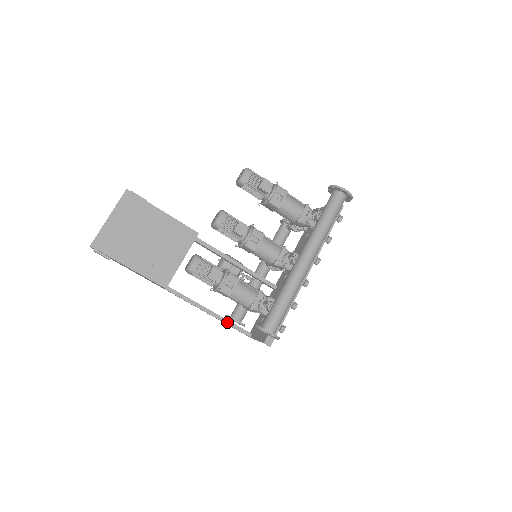
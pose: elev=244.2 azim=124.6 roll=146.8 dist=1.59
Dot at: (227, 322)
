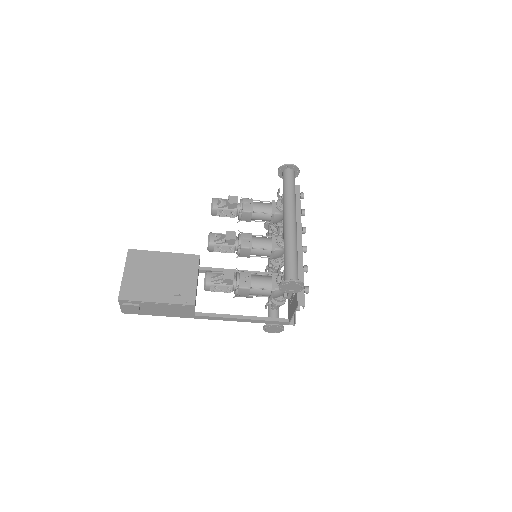
Dot at: (262, 319)
